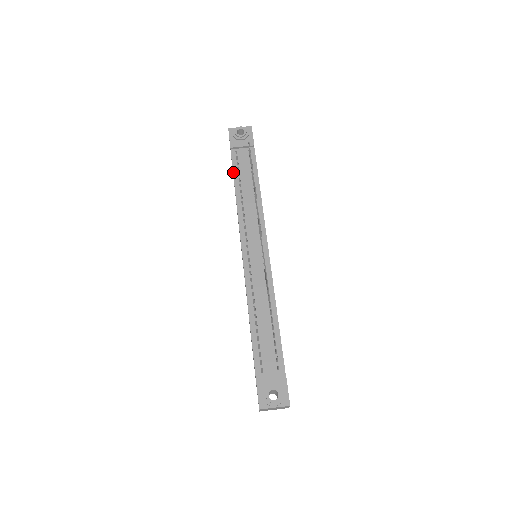
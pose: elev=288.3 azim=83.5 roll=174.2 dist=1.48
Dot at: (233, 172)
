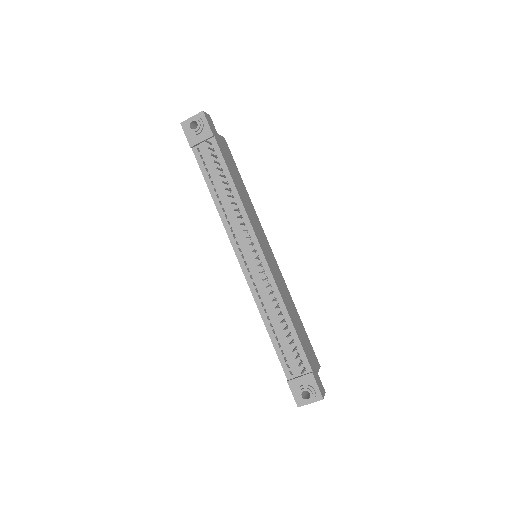
Dot at: (203, 176)
